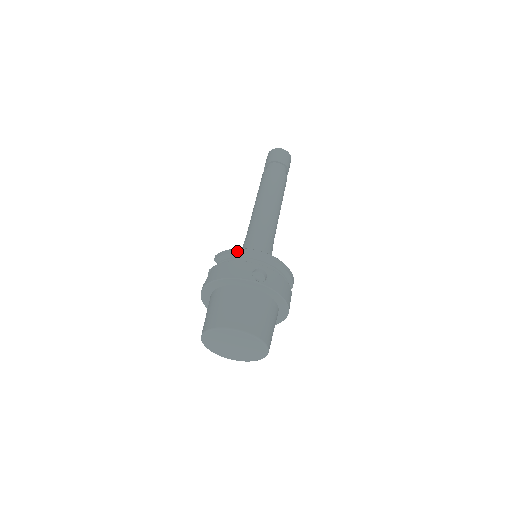
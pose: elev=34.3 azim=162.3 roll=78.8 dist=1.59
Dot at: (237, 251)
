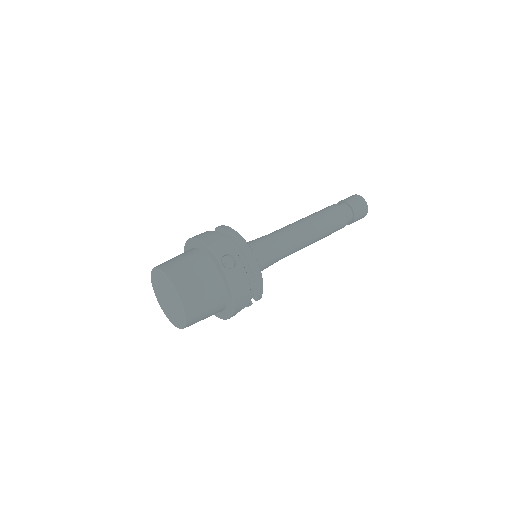
Dot at: (233, 232)
